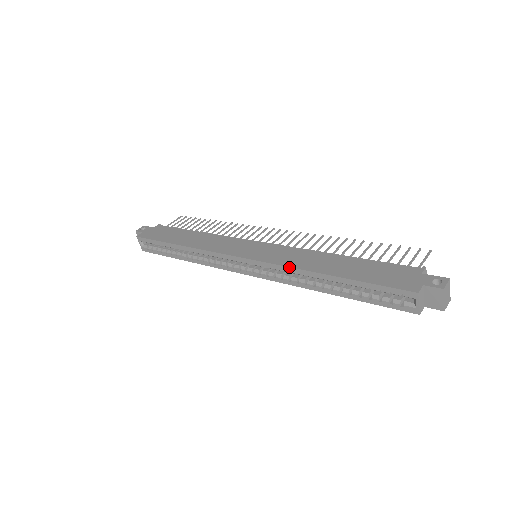
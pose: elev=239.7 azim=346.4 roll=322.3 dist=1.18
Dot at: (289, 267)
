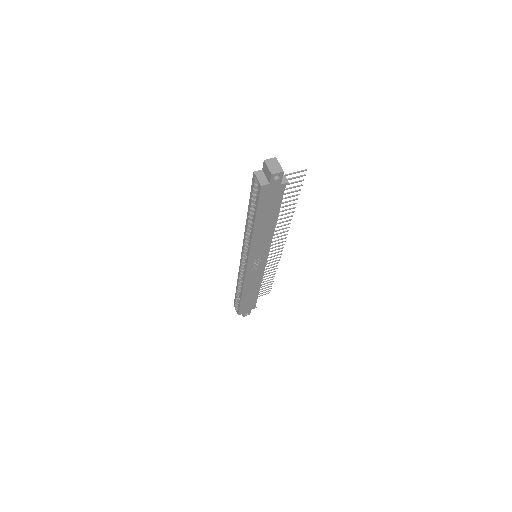
Dot at: (244, 232)
